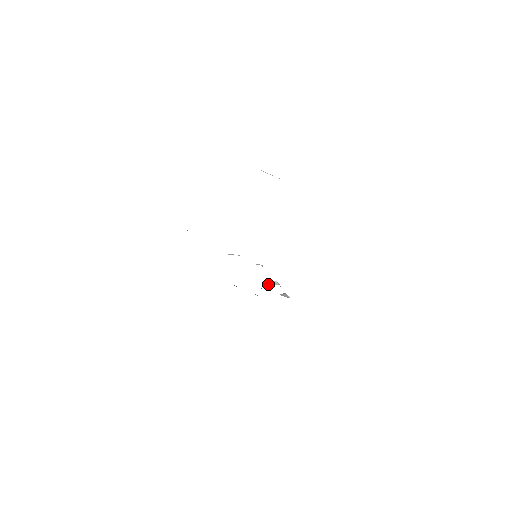
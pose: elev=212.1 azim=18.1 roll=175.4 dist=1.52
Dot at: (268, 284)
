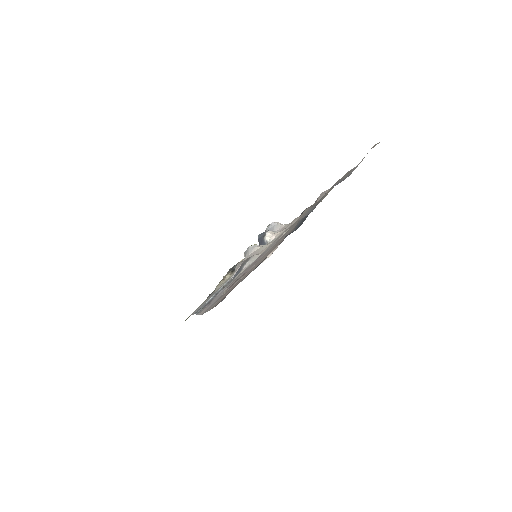
Dot at: (263, 242)
